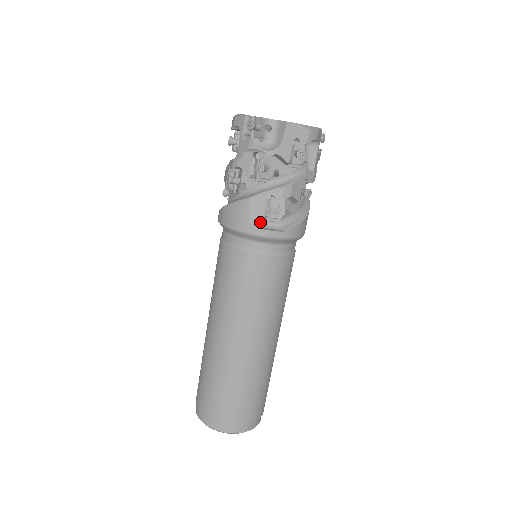
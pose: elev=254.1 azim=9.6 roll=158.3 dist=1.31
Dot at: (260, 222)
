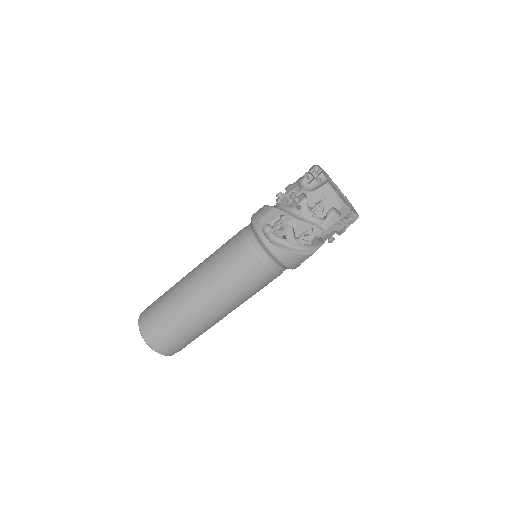
Dot at: (266, 226)
